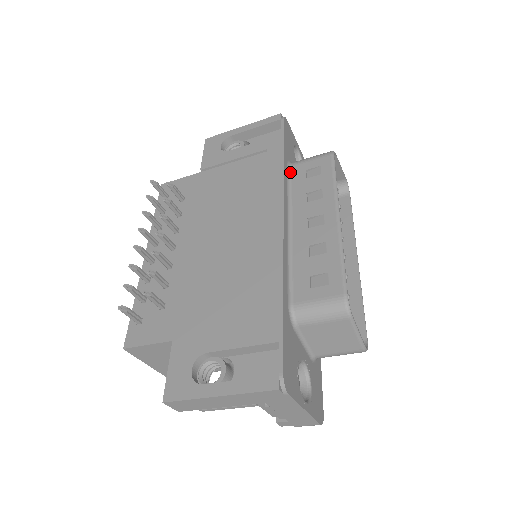
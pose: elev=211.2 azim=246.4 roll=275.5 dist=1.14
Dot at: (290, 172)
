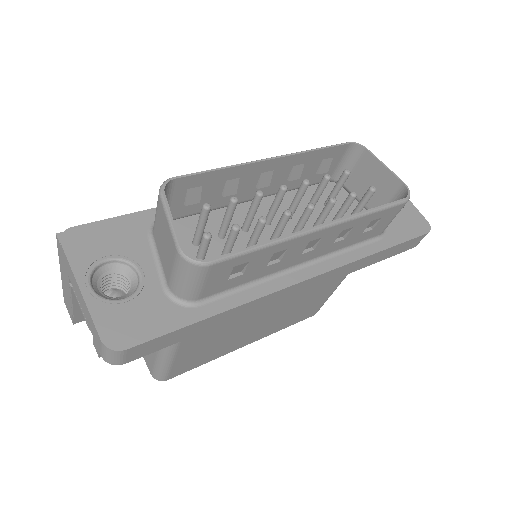
Dot at: (319, 180)
